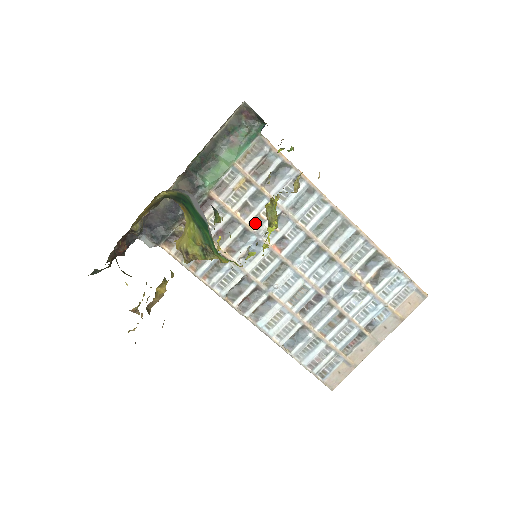
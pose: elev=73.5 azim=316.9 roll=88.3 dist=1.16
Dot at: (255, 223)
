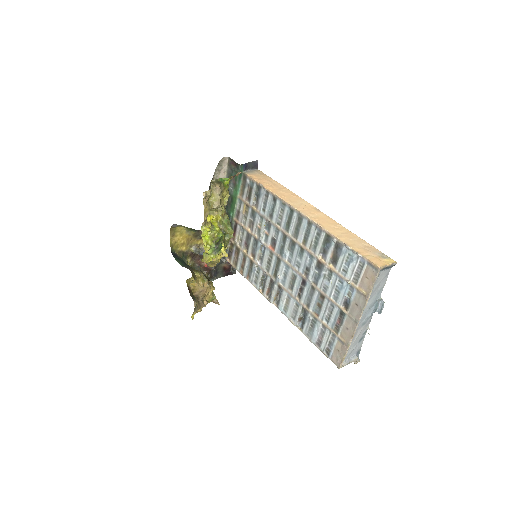
Dot at: (258, 233)
